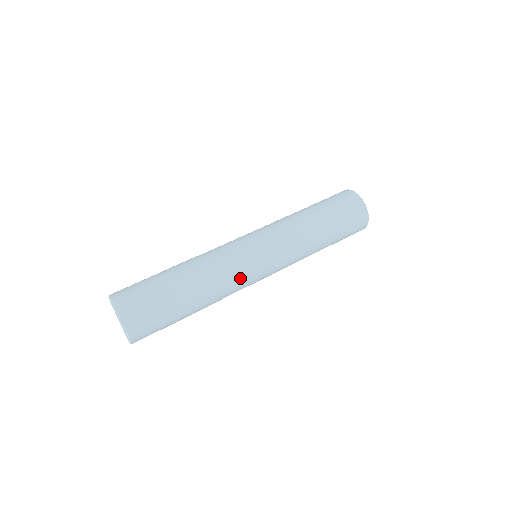
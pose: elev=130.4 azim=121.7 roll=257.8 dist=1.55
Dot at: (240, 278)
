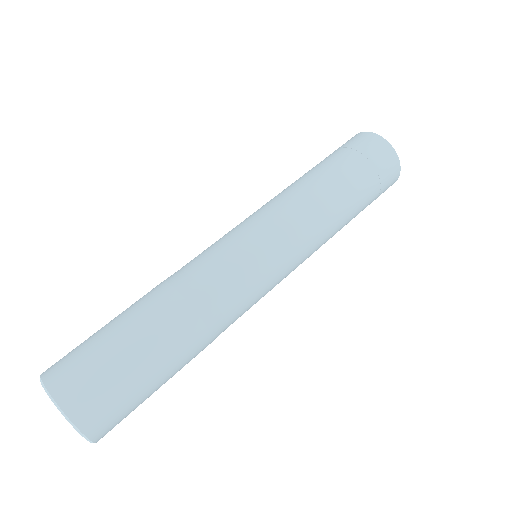
Dot at: (230, 278)
